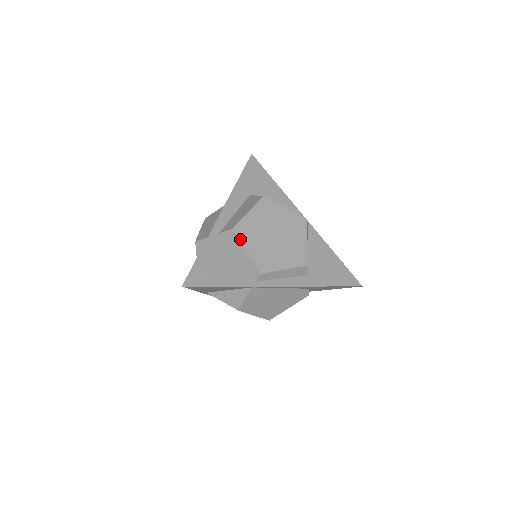
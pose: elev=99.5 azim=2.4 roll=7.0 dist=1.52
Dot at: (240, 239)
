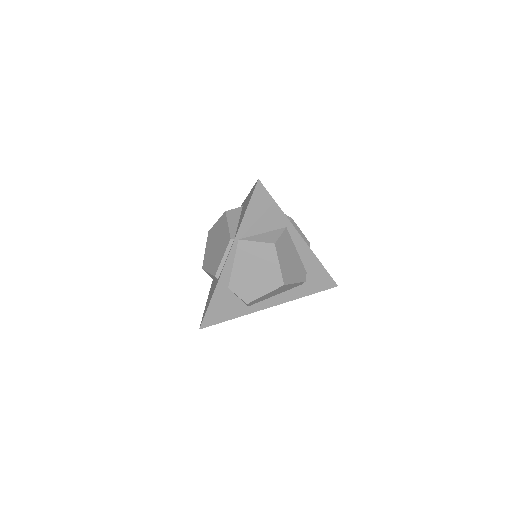
Dot at: occluded
